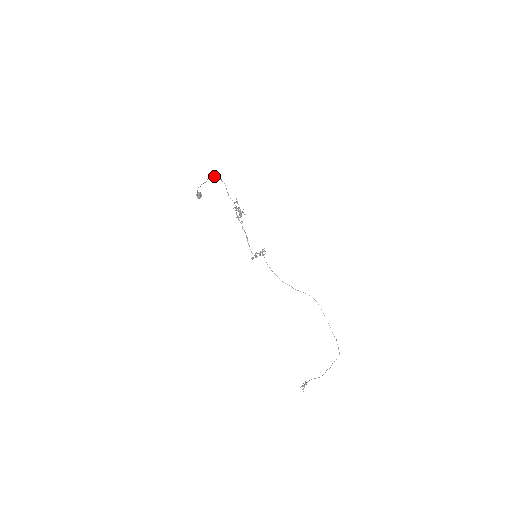
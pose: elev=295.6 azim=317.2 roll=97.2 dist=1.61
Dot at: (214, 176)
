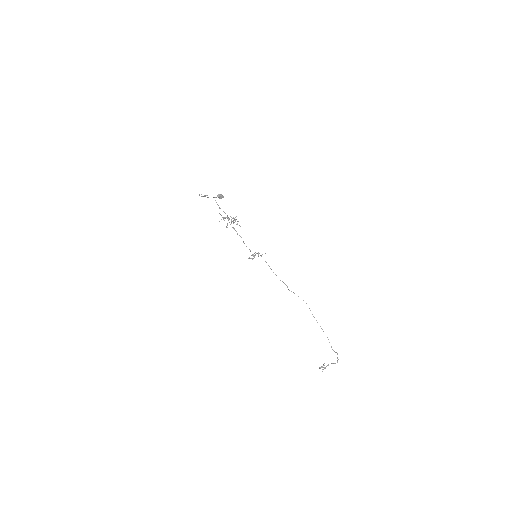
Dot at: occluded
